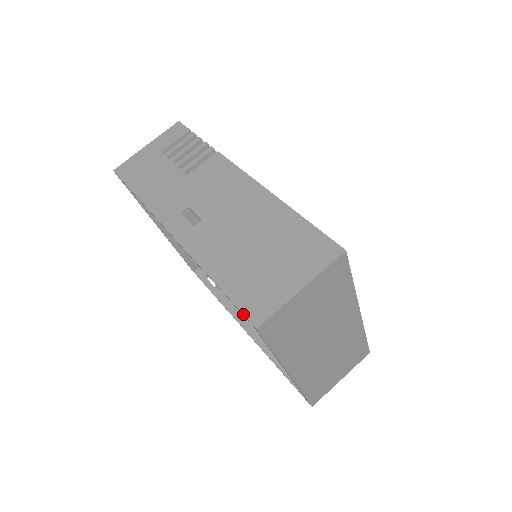
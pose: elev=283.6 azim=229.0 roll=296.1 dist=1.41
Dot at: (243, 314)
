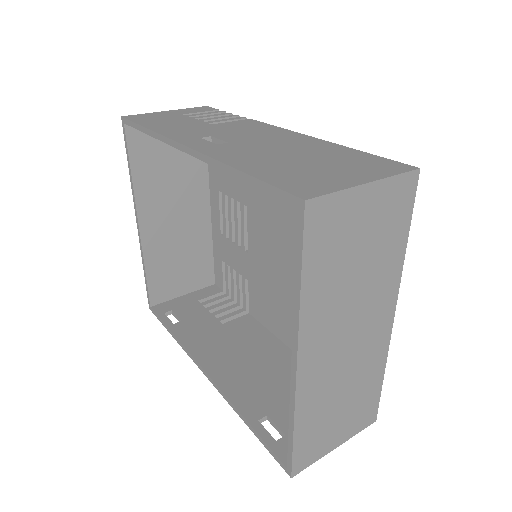
Dot at: (284, 190)
